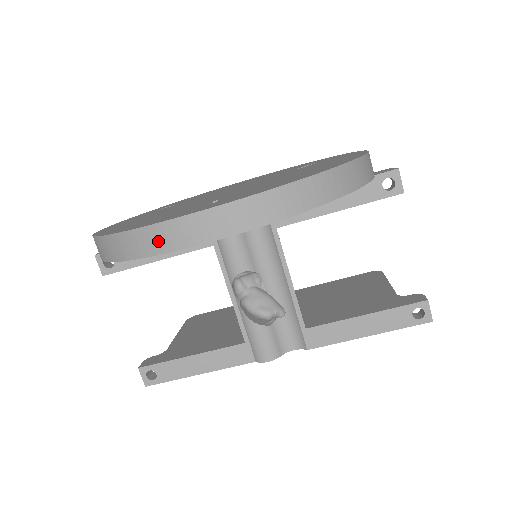
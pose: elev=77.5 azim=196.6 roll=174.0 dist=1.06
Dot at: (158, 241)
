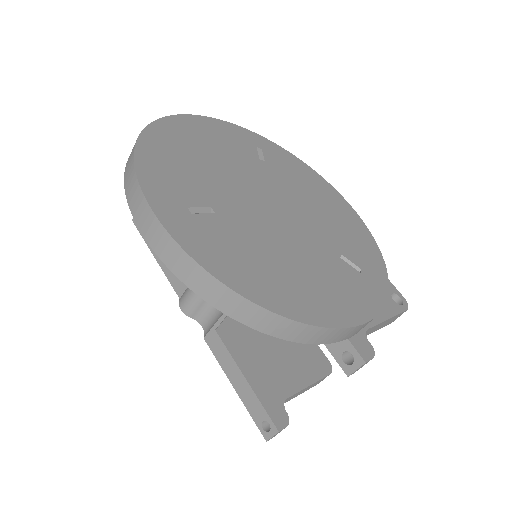
Dot at: (131, 189)
